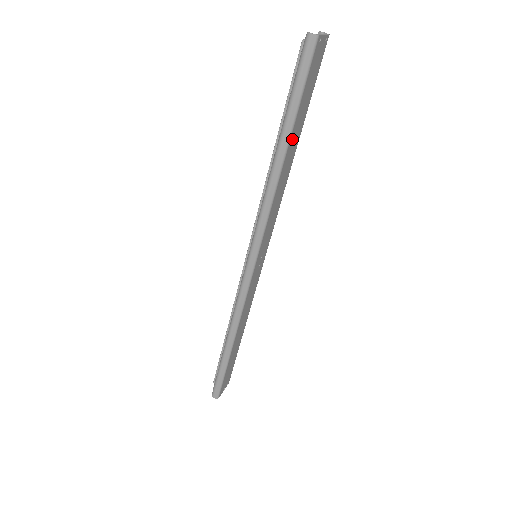
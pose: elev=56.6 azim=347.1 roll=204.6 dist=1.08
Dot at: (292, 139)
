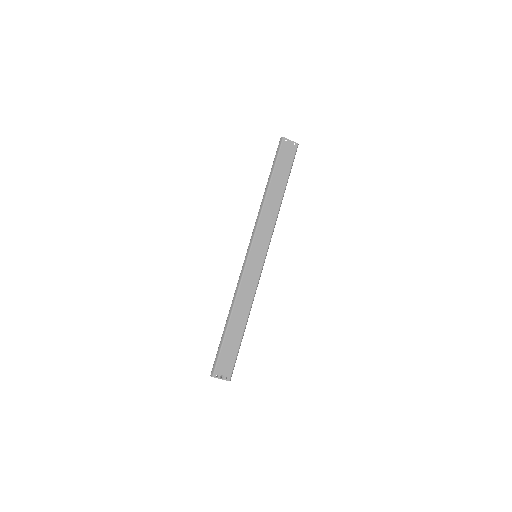
Dot at: (274, 183)
